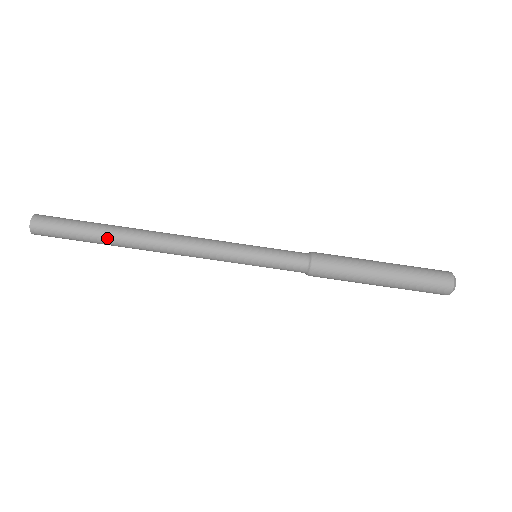
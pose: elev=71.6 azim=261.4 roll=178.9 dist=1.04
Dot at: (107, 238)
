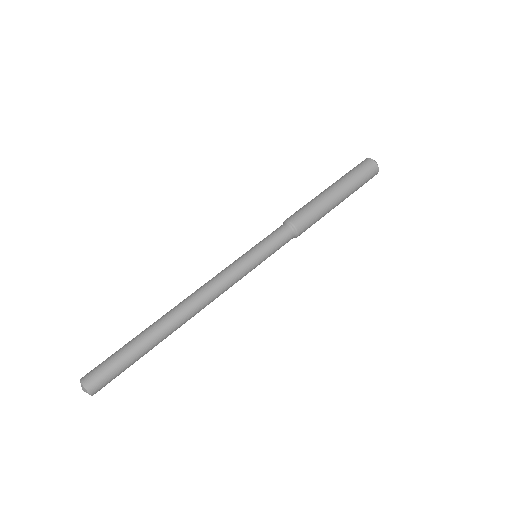
Dot at: (149, 337)
